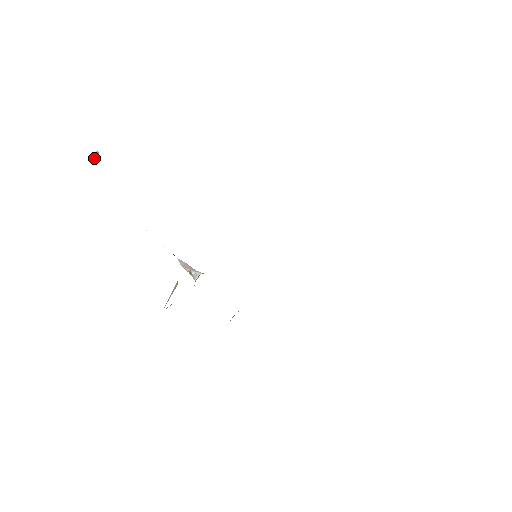
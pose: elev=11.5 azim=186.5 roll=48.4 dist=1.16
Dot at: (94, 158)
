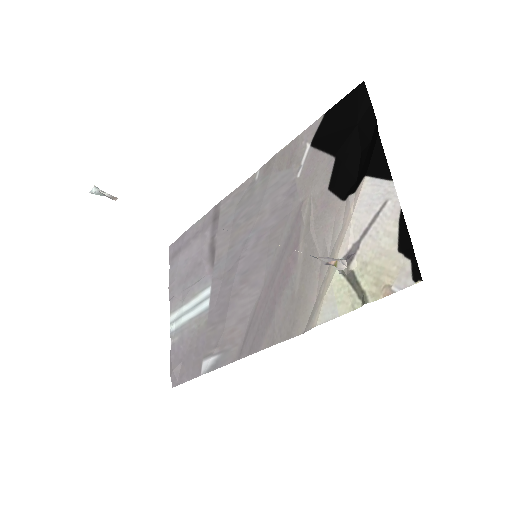
Dot at: (111, 195)
